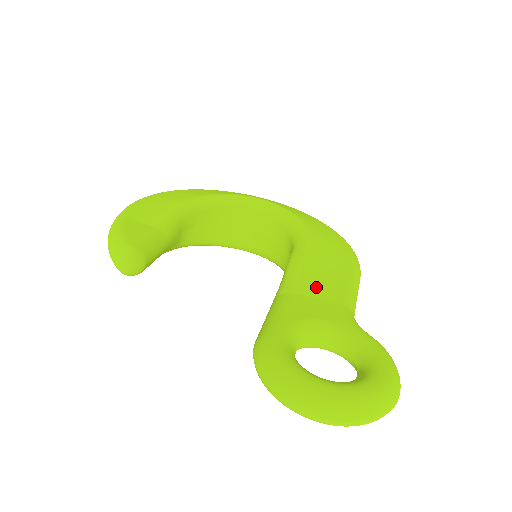
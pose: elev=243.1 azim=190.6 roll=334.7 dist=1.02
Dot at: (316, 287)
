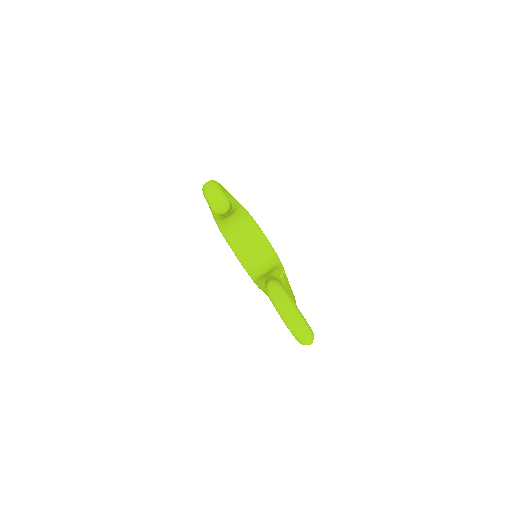
Dot at: (287, 287)
